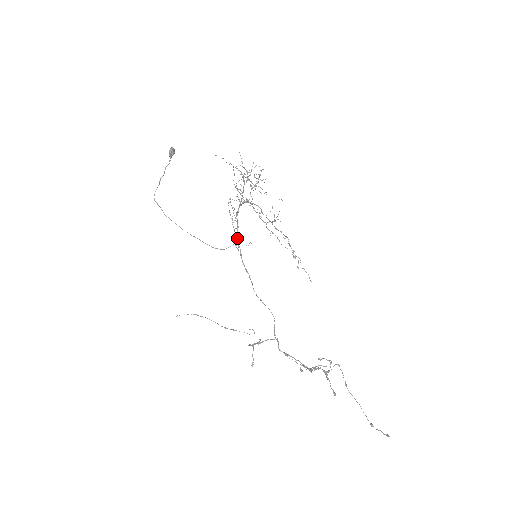
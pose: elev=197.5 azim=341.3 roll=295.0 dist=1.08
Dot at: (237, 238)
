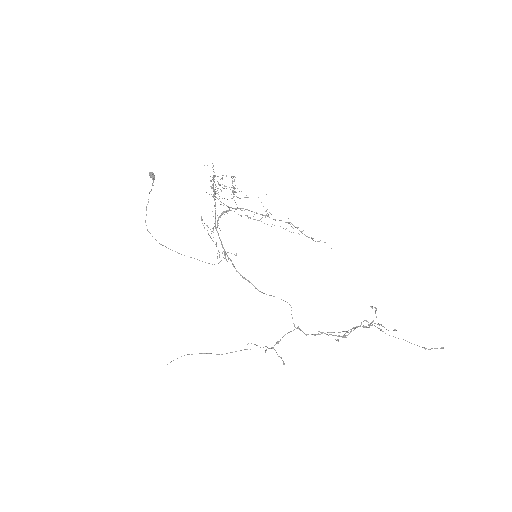
Dot at: (224, 250)
